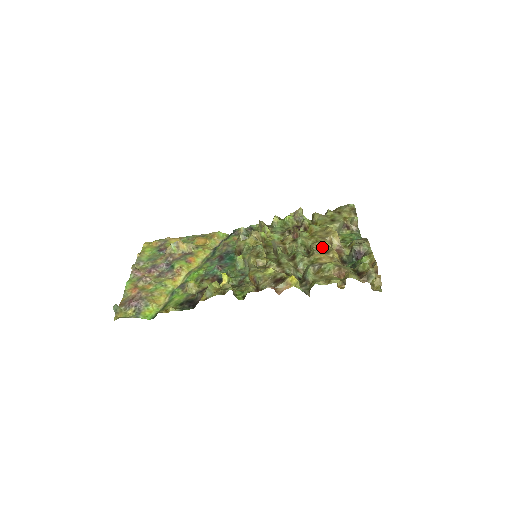
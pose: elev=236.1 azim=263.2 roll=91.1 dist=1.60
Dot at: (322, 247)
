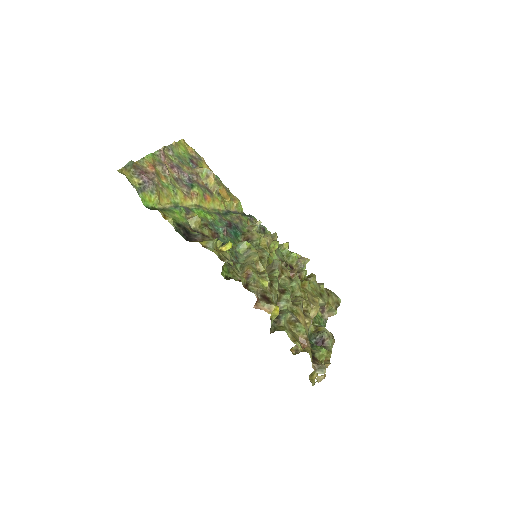
Dot at: (305, 307)
